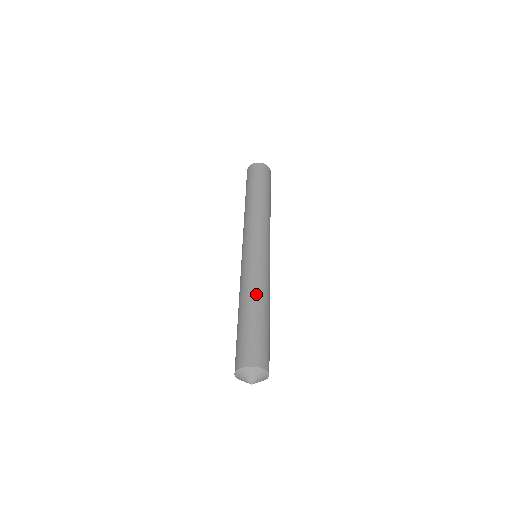
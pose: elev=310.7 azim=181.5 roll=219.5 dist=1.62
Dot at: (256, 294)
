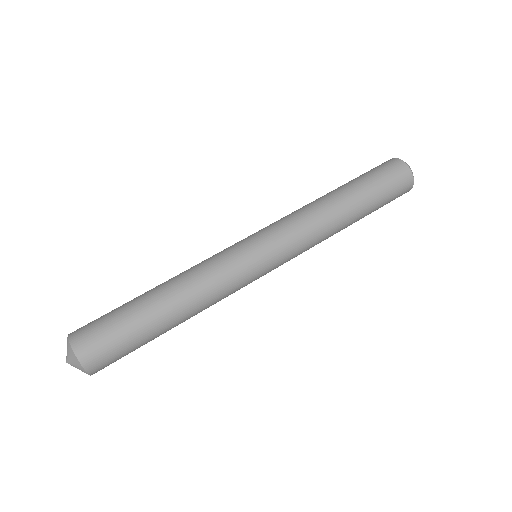
Dot at: (172, 278)
